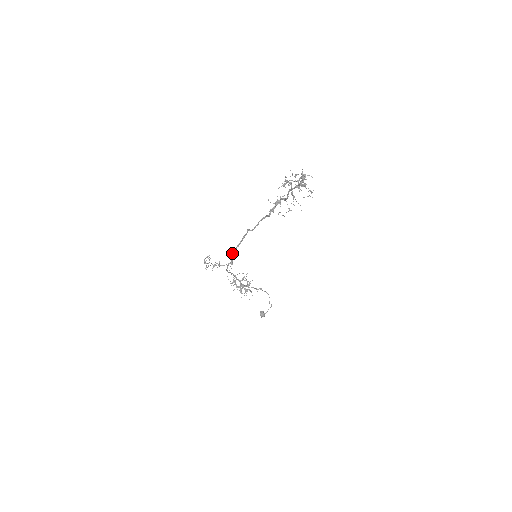
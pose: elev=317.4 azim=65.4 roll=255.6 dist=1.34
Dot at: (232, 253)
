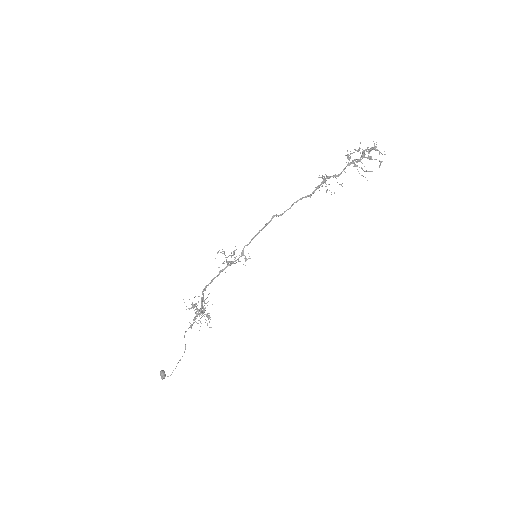
Dot at: occluded
